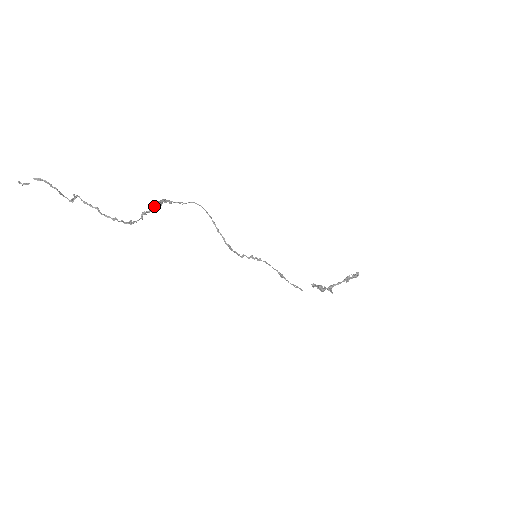
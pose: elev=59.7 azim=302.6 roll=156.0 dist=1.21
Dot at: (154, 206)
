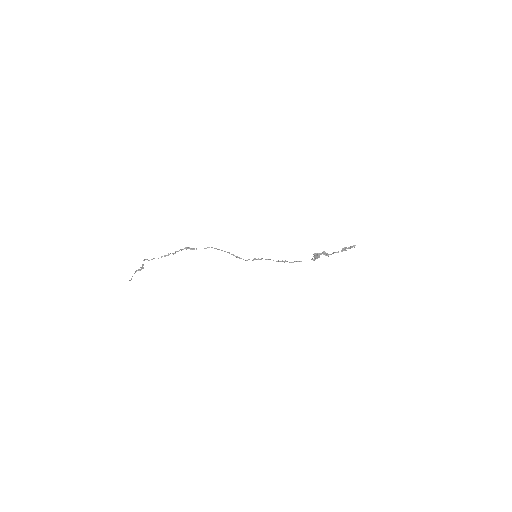
Dot at: occluded
